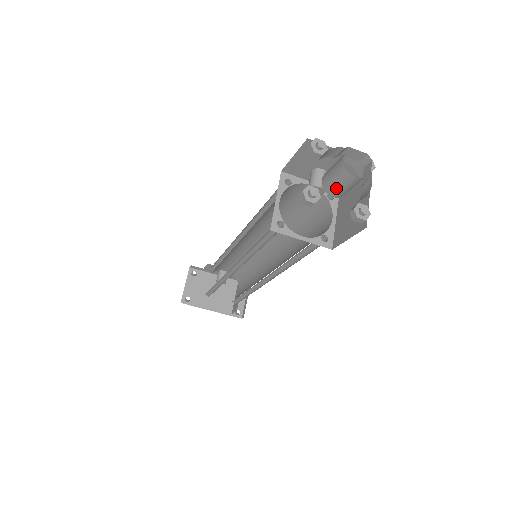
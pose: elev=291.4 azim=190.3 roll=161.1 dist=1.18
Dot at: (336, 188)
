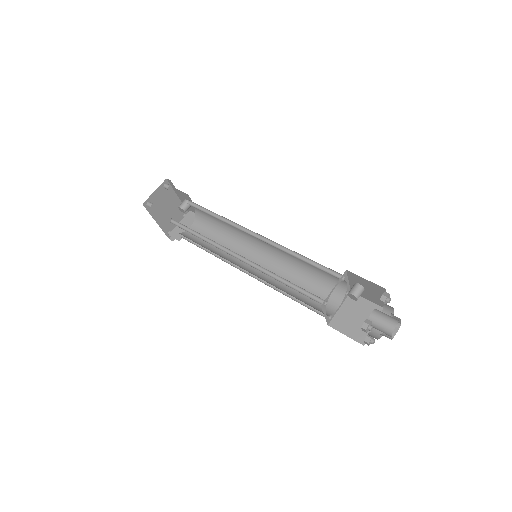
Dot at: (376, 327)
